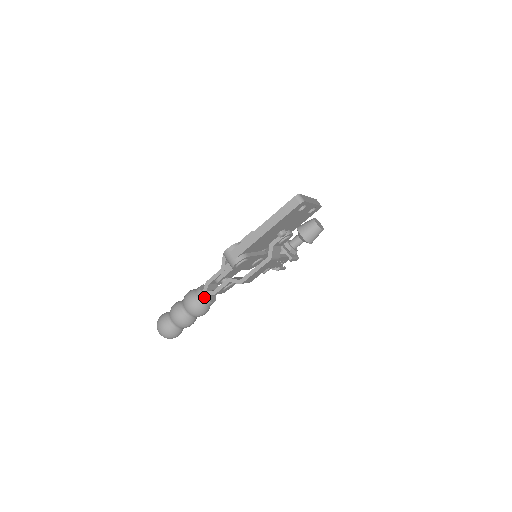
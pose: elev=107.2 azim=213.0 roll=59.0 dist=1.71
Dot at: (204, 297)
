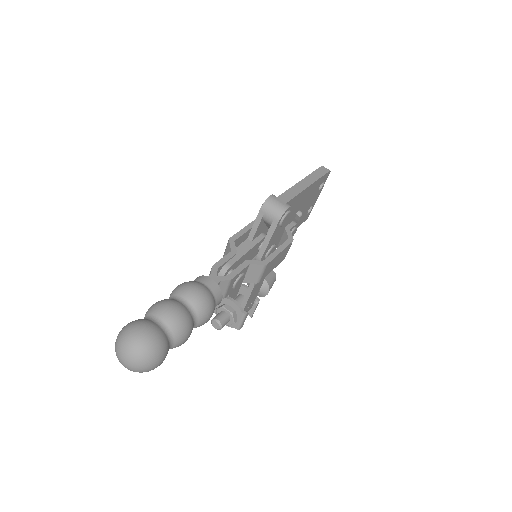
Dot at: (216, 282)
